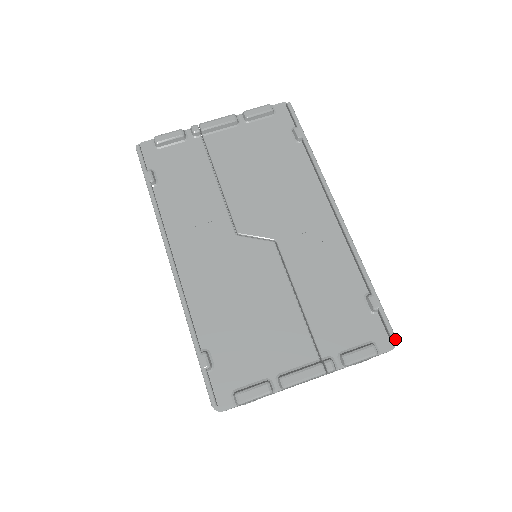
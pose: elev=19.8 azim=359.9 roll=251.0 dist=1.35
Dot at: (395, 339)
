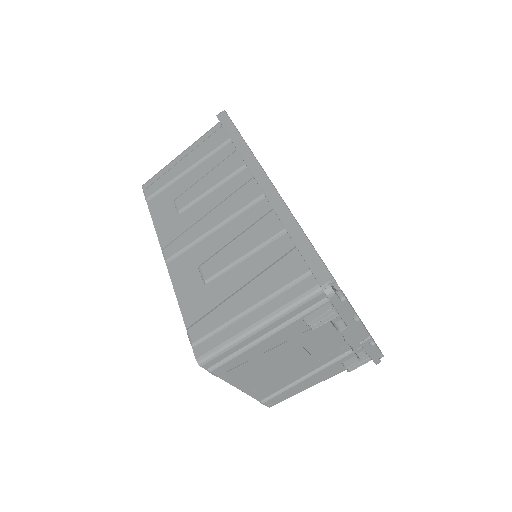
Dot at: occluded
